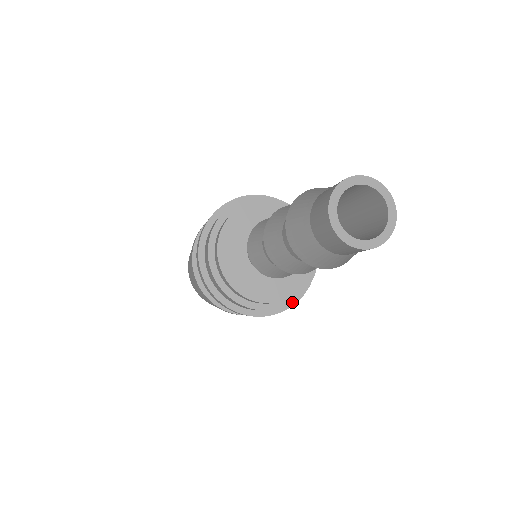
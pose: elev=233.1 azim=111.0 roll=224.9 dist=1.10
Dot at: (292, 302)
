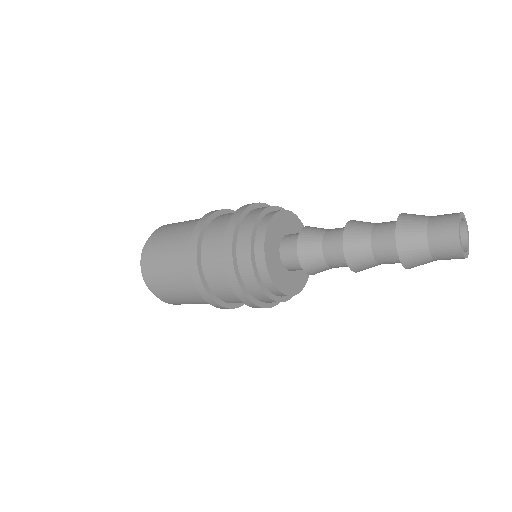
Dot at: (275, 301)
